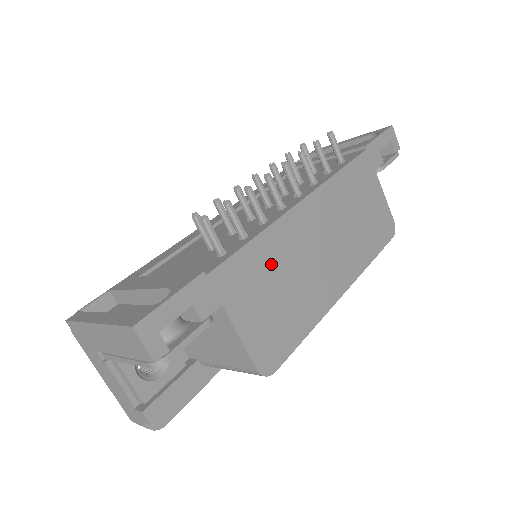
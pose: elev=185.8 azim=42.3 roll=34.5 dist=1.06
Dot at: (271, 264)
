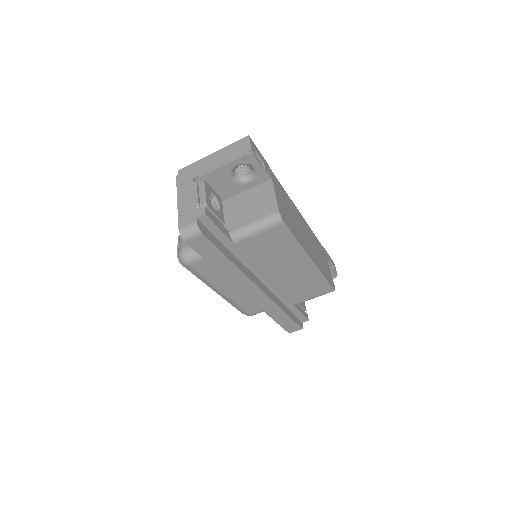
Dot at: (288, 203)
